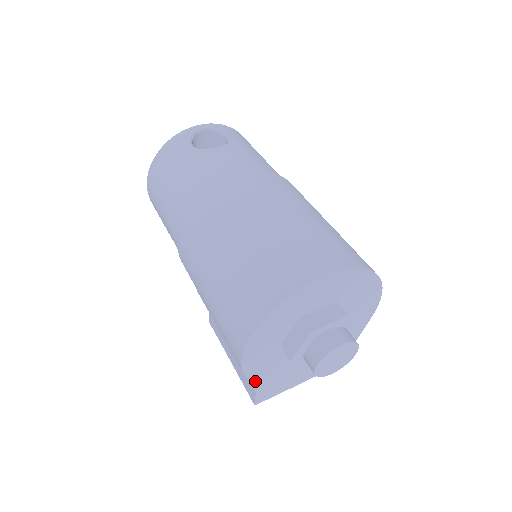
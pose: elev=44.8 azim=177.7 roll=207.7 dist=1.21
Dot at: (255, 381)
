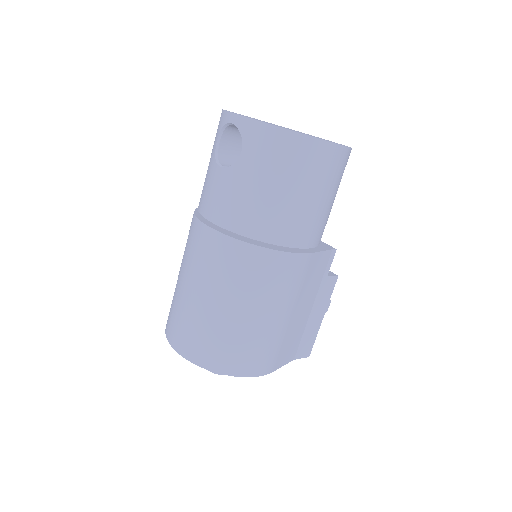
Dot at: occluded
